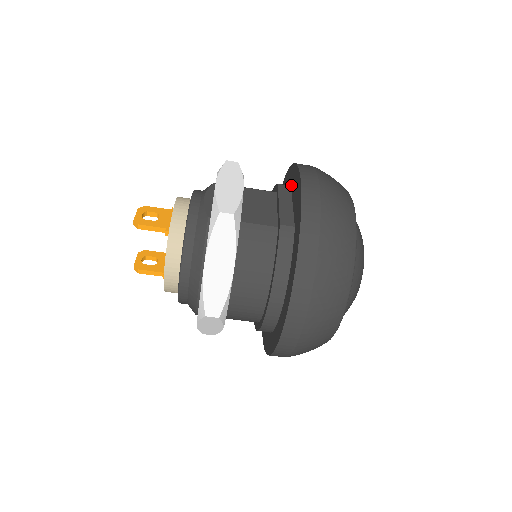
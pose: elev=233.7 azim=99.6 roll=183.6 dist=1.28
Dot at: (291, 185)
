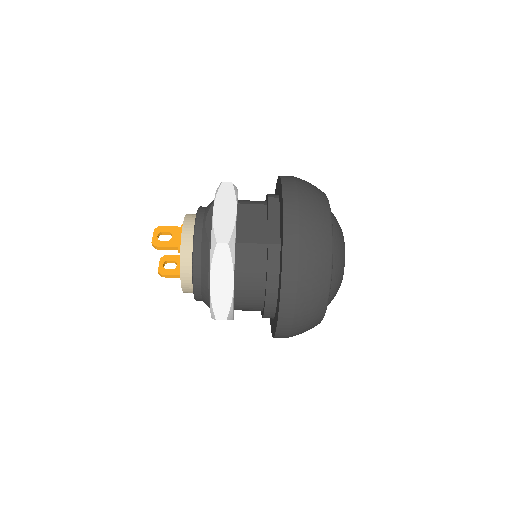
Dot at: (279, 198)
